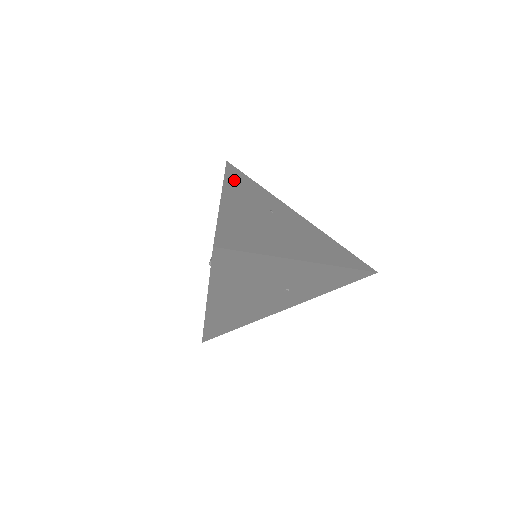
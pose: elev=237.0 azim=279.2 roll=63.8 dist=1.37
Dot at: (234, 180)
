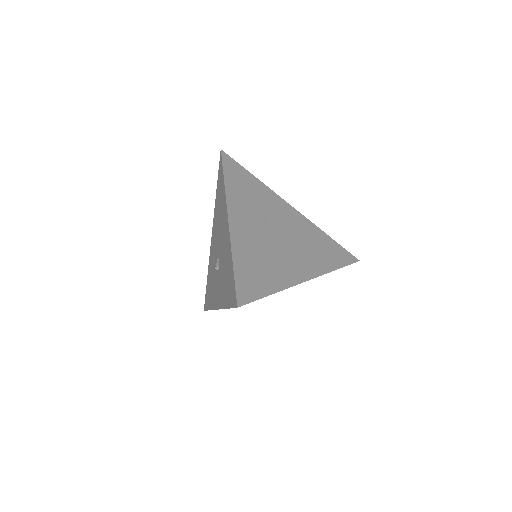
Dot at: (233, 183)
